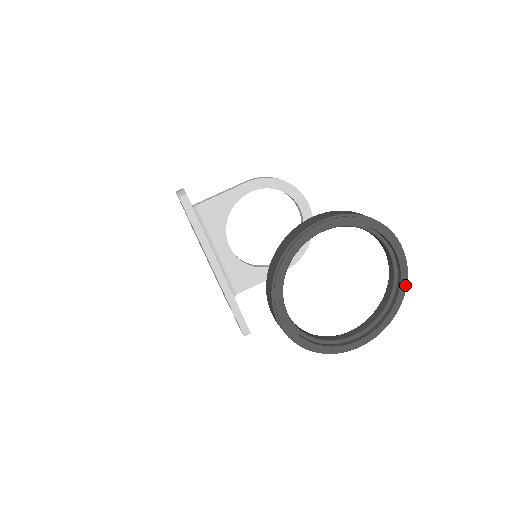
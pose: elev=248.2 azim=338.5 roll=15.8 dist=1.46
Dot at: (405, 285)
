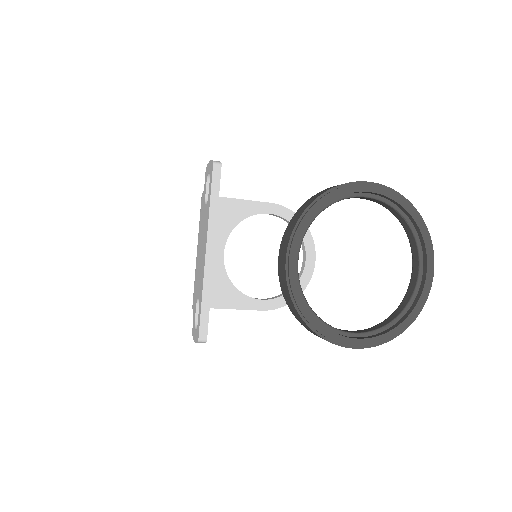
Dot at: (423, 303)
